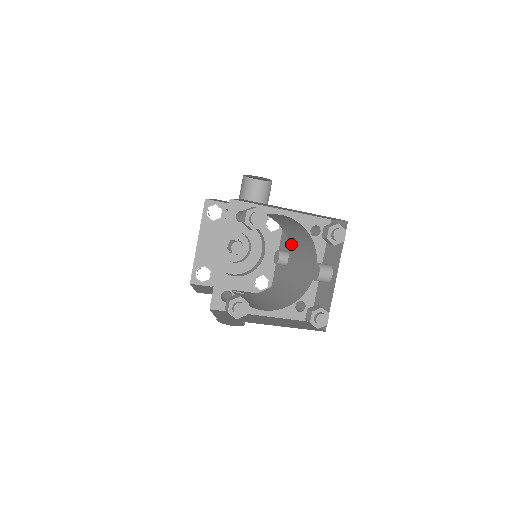
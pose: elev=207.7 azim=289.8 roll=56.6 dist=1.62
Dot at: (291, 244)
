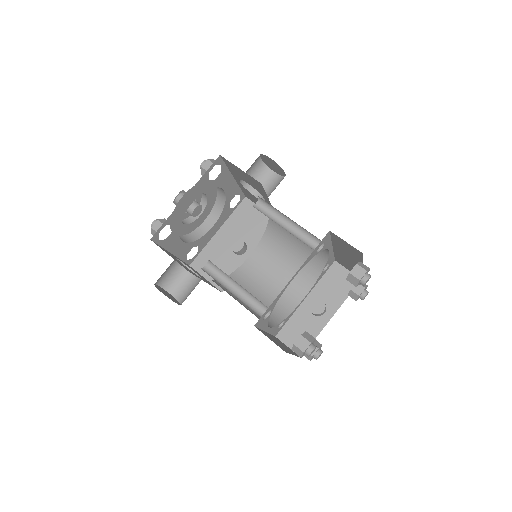
Dot at: (267, 246)
